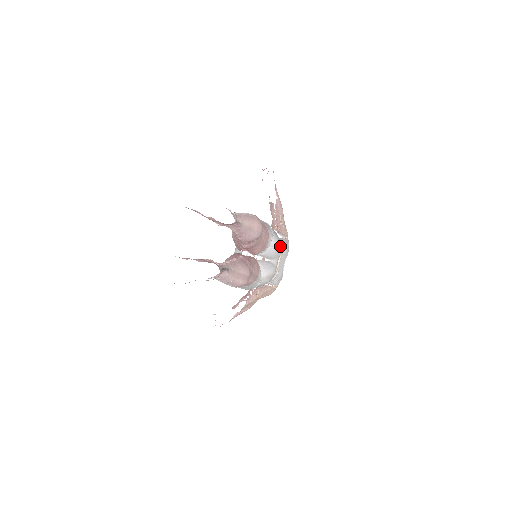
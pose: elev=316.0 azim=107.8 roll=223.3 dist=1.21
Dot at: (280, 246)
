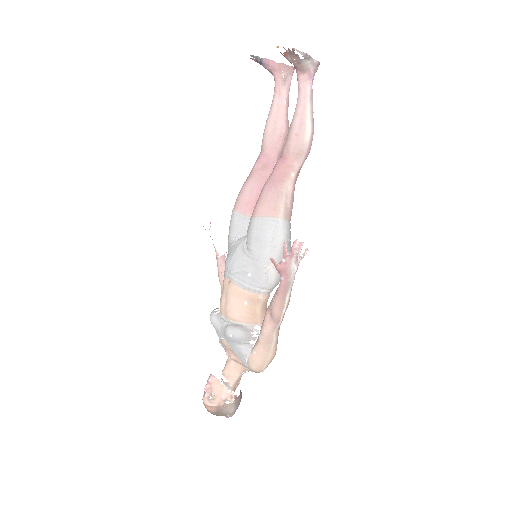
Dot at: occluded
